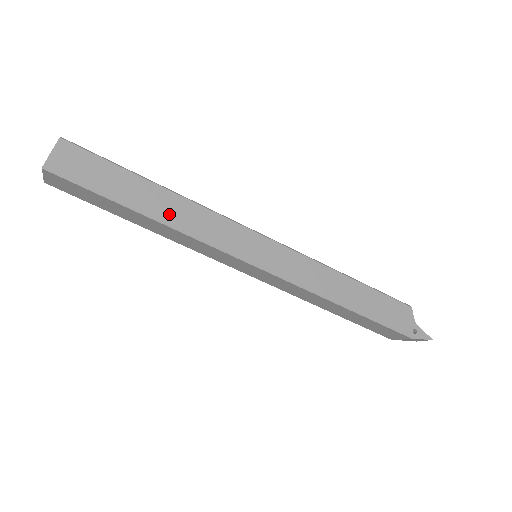
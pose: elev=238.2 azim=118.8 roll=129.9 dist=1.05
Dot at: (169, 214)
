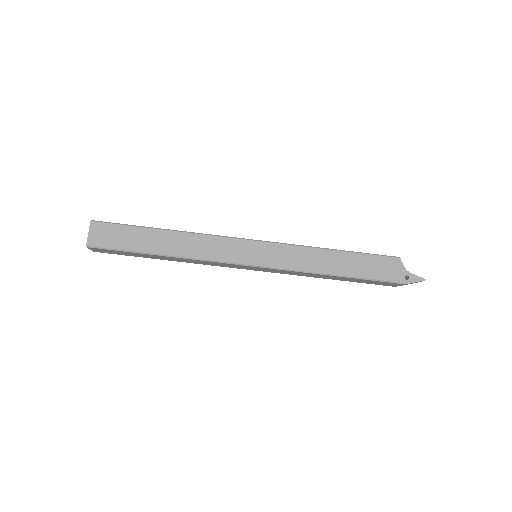
Dot at: (179, 249)
